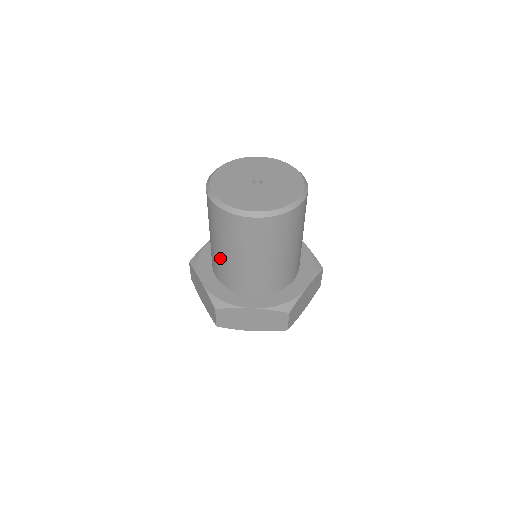
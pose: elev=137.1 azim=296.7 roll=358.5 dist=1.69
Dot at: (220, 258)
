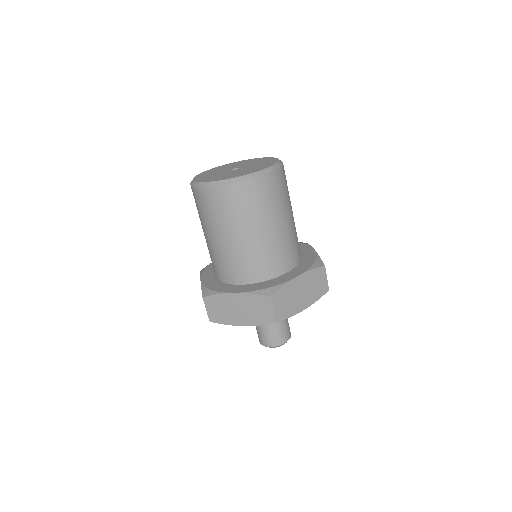
Dot at: (208, 247)
